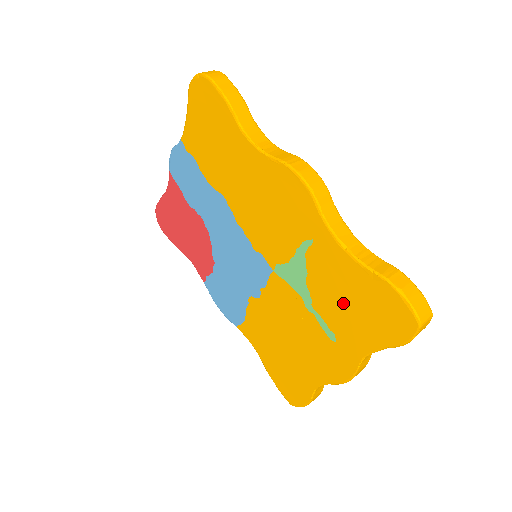
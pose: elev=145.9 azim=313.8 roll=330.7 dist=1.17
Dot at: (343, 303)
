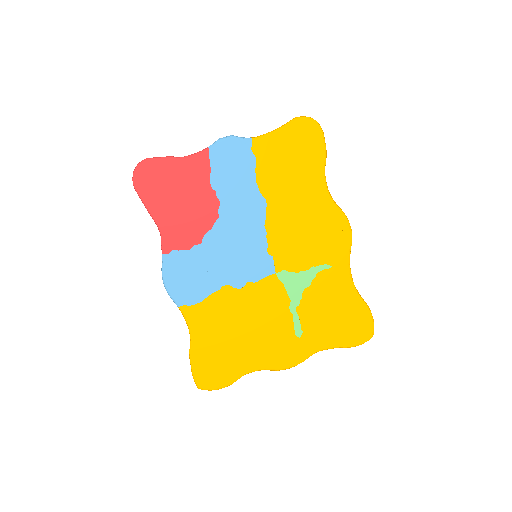
Dot at: (327, 312)
